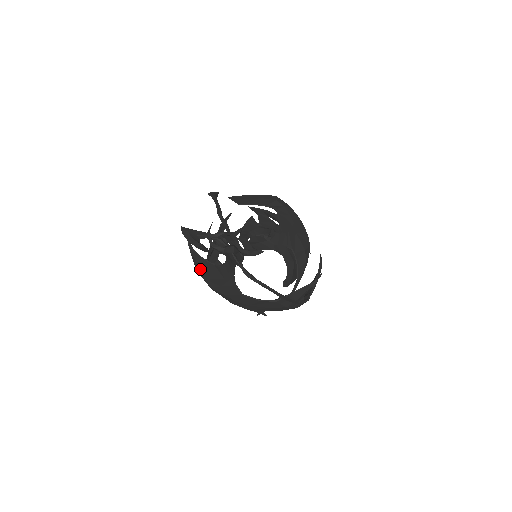
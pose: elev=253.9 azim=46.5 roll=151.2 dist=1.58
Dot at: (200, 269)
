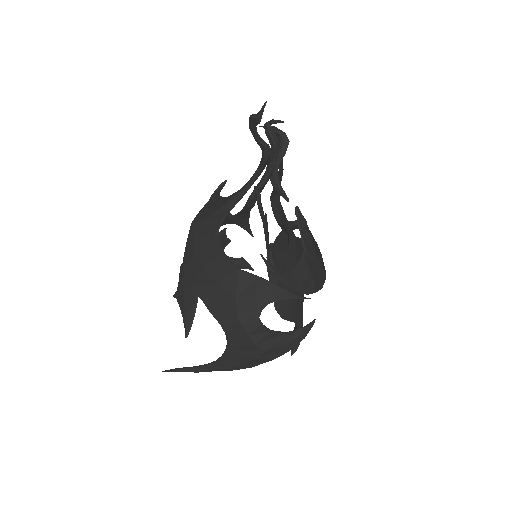
Dot at: (204, 206)
